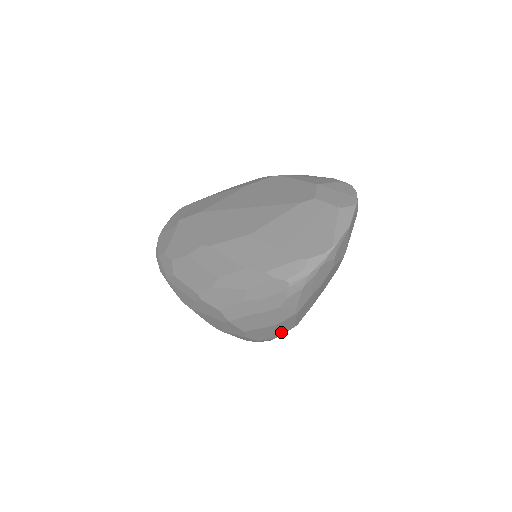
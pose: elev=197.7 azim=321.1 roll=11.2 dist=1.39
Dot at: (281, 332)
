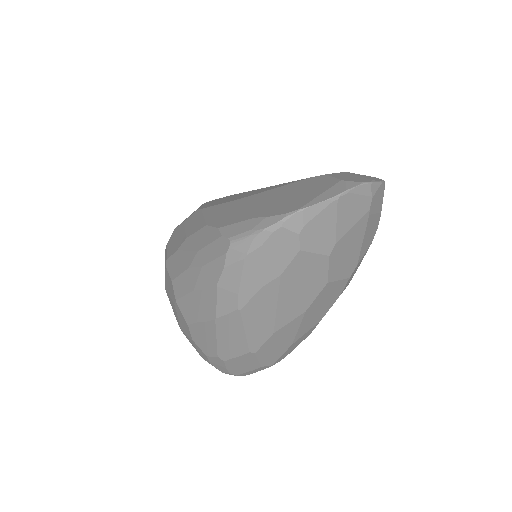
Dot at: (231, 350)
